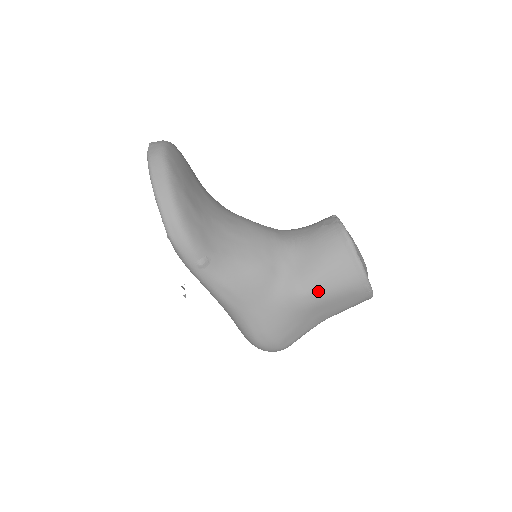
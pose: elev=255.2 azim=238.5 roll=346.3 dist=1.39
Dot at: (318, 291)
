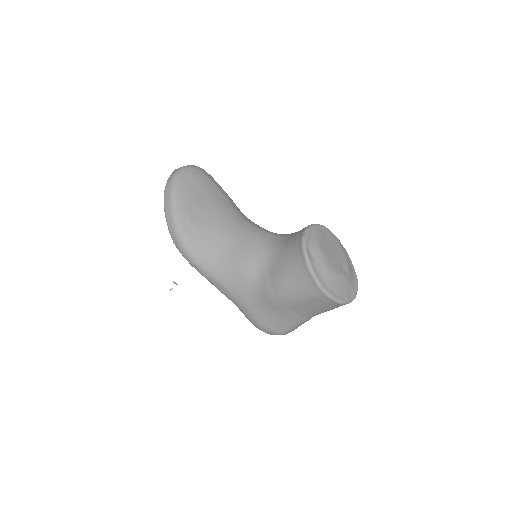
Dot at: (283, 294)
